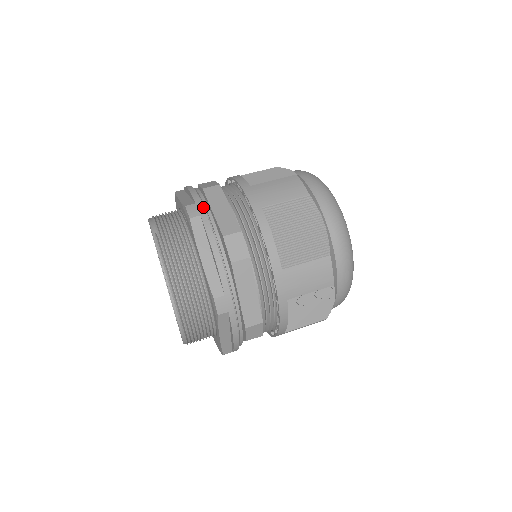
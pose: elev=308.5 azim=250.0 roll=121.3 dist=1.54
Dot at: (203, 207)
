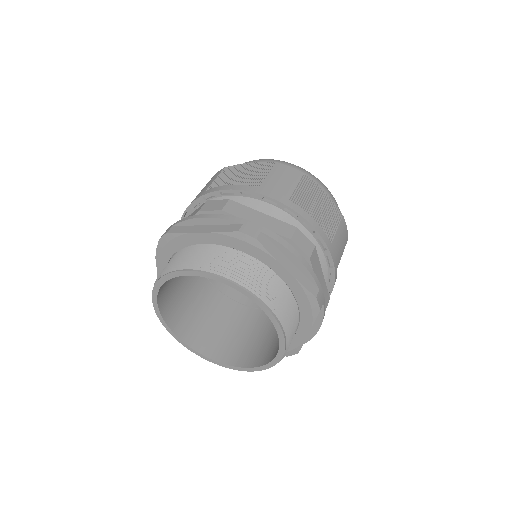
Dot at: (170, 226)
